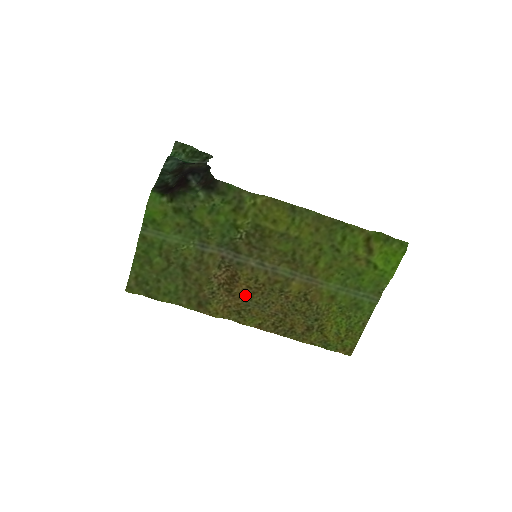
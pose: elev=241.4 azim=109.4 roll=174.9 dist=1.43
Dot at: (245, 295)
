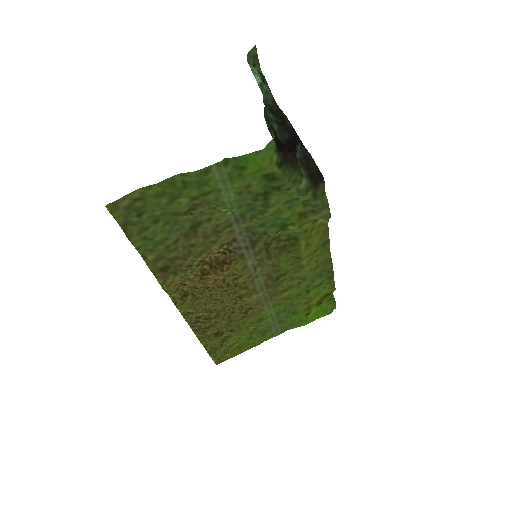
Dot at: (211, 284)
